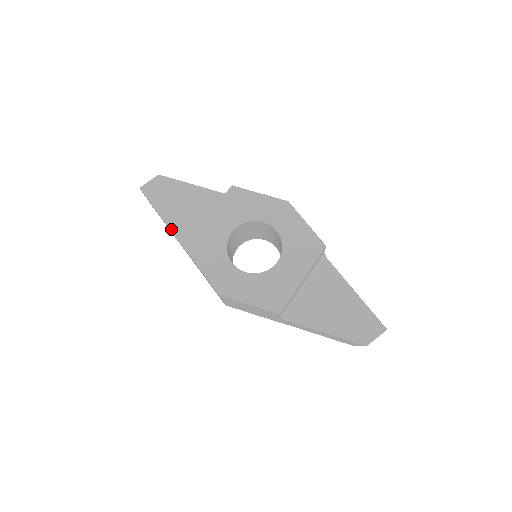
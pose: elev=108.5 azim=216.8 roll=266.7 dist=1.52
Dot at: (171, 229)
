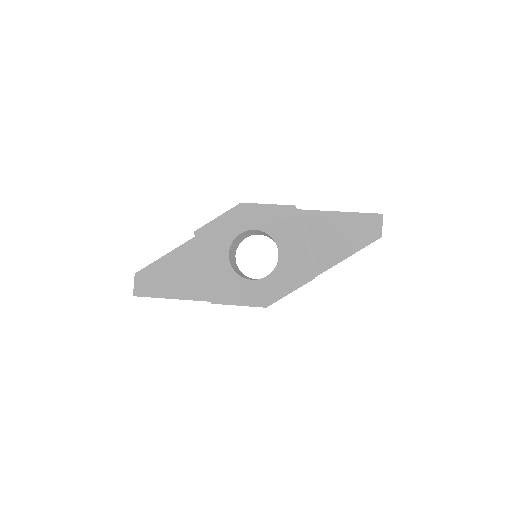
Dot at: (185, 299)
